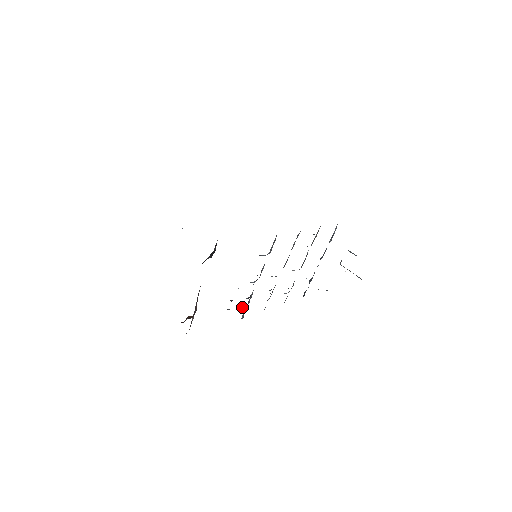
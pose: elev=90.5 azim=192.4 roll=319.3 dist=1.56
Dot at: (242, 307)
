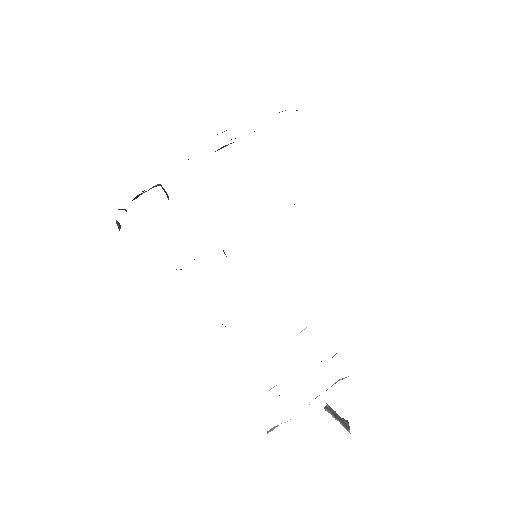
Dot at: occluded
